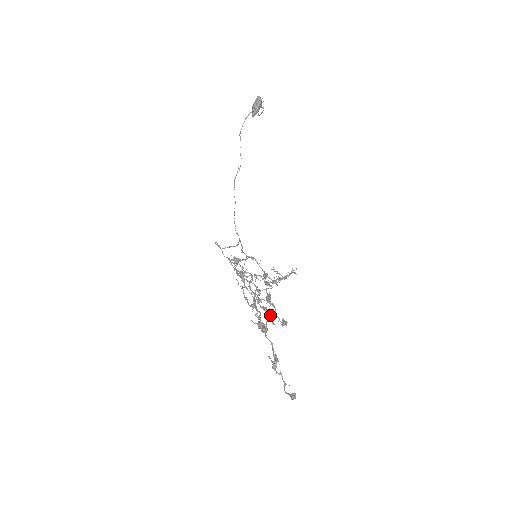
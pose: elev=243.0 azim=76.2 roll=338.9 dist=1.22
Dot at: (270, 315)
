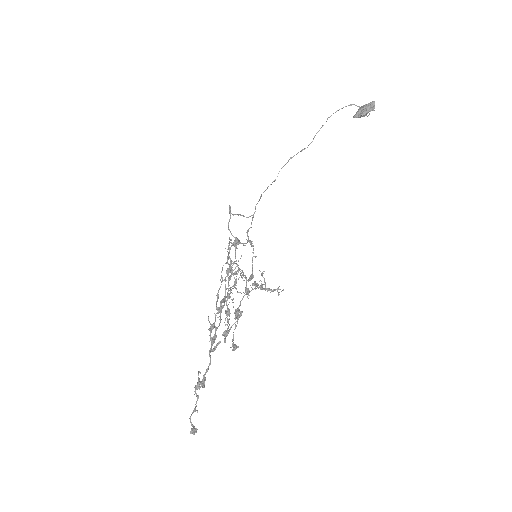
Dot at: (228, 333)
